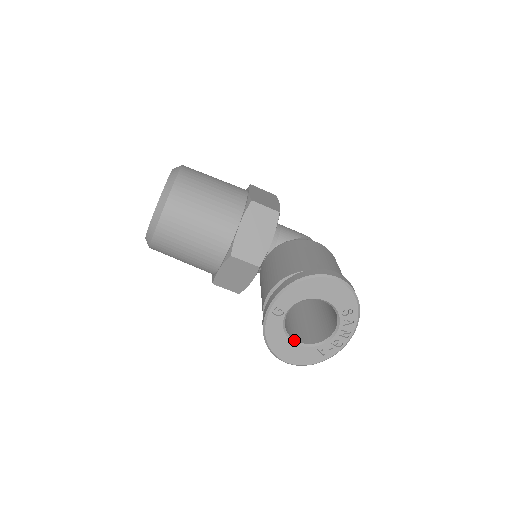
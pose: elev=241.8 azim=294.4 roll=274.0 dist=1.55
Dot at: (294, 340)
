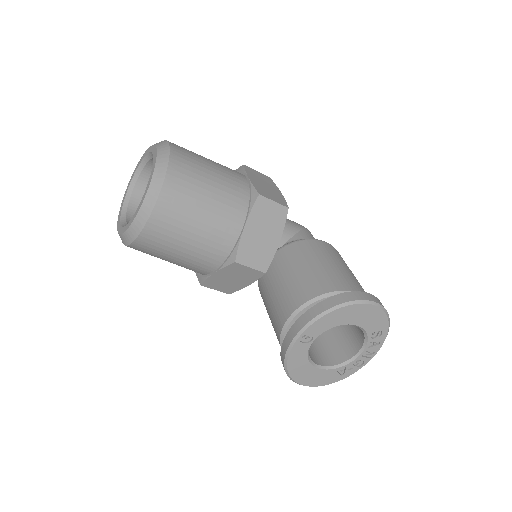
Dot at: (315, 364)
